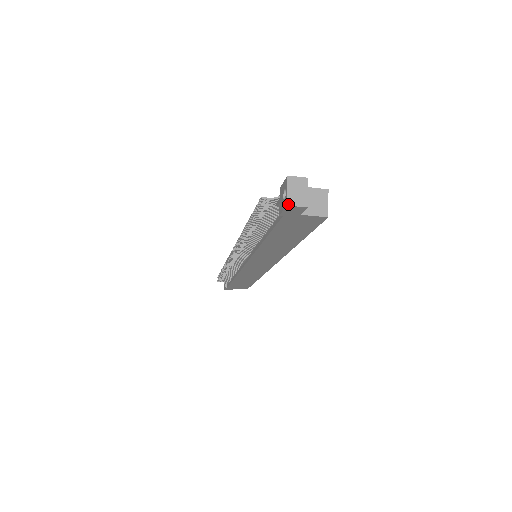
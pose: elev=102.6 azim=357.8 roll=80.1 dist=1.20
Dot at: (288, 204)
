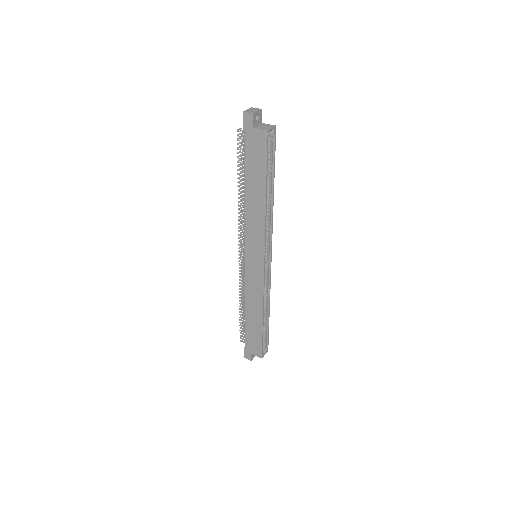
Dot at: (244, 111)
